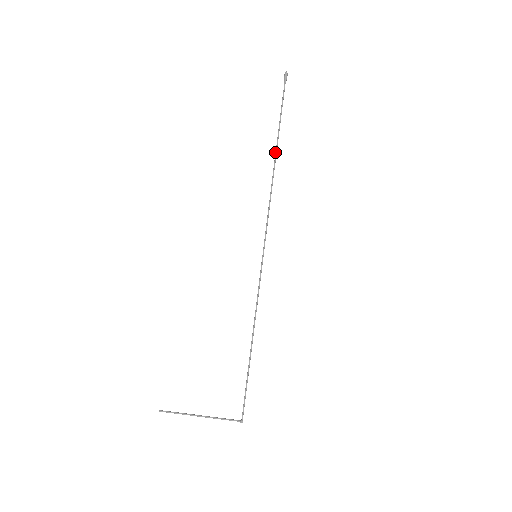
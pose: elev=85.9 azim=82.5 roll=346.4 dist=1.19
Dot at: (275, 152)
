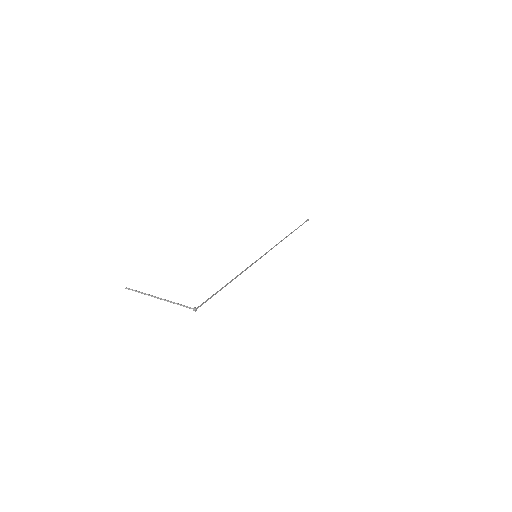
Dot at: occluded
